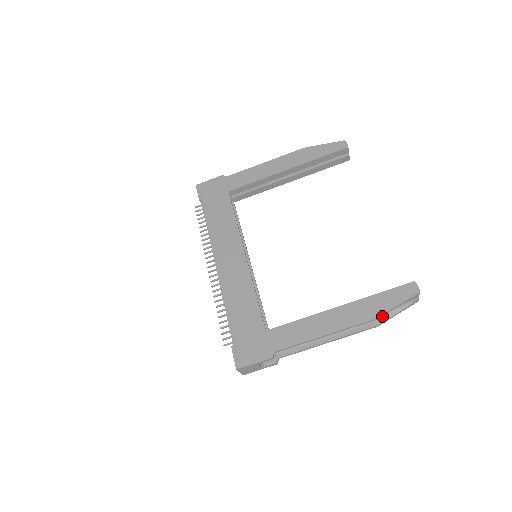
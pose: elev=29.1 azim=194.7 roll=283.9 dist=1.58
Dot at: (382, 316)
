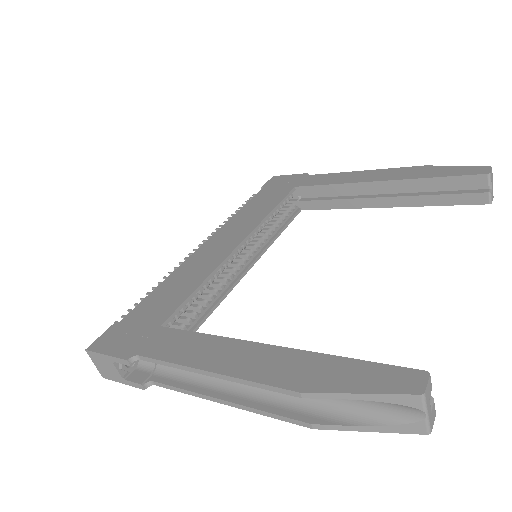
Dot at: (333, 413)
